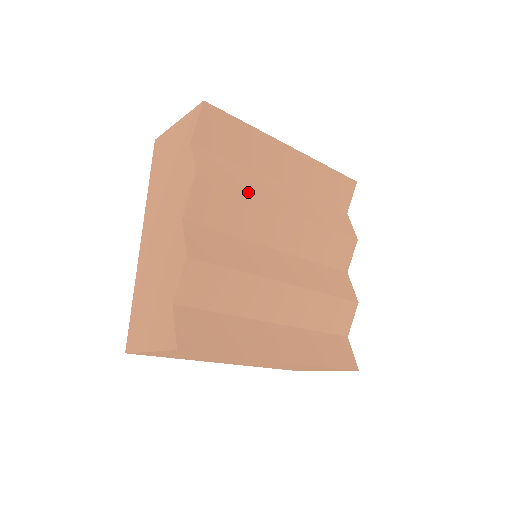
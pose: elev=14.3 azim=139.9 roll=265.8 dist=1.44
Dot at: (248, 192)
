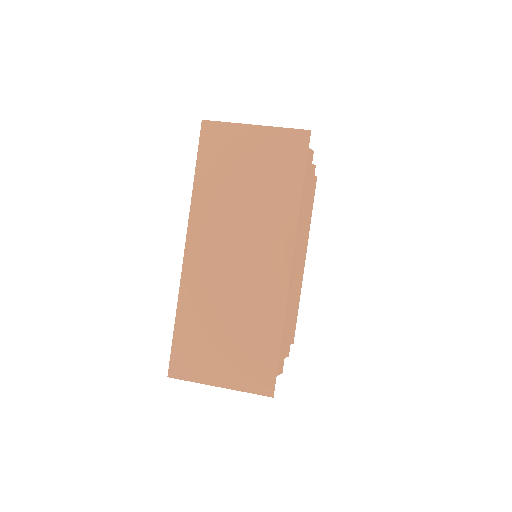
Dot at: (289, 316)
